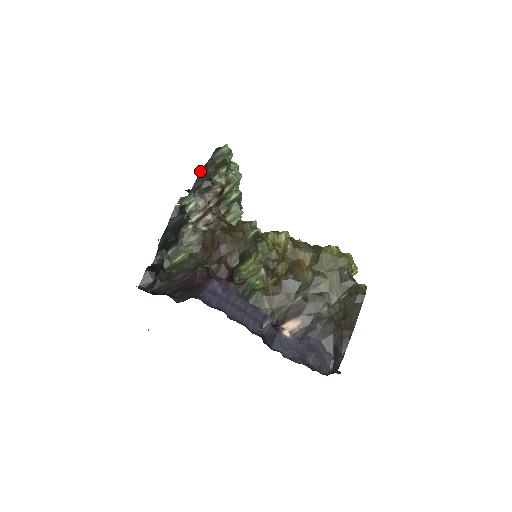
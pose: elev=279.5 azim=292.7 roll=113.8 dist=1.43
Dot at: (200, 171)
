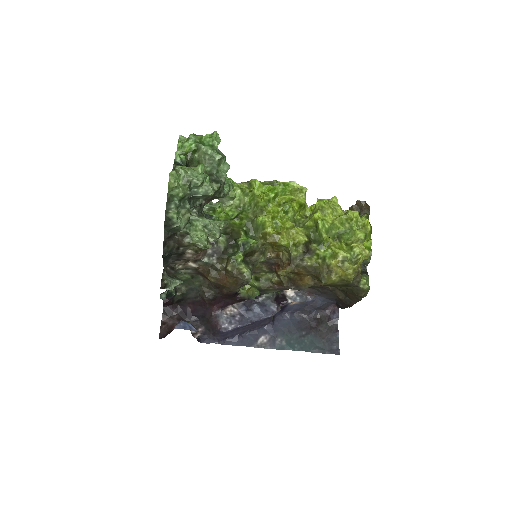
Dot at: (163, 258)
